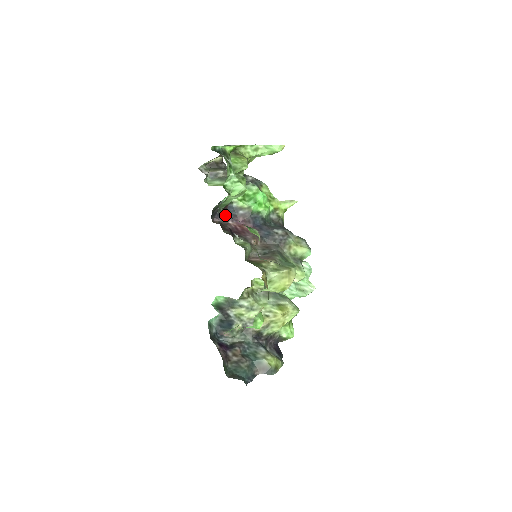
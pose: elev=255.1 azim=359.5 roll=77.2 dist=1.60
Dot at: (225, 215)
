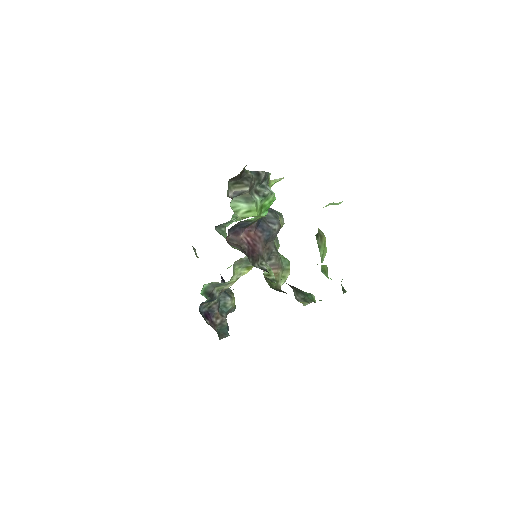
Dot at: (296, 294)
